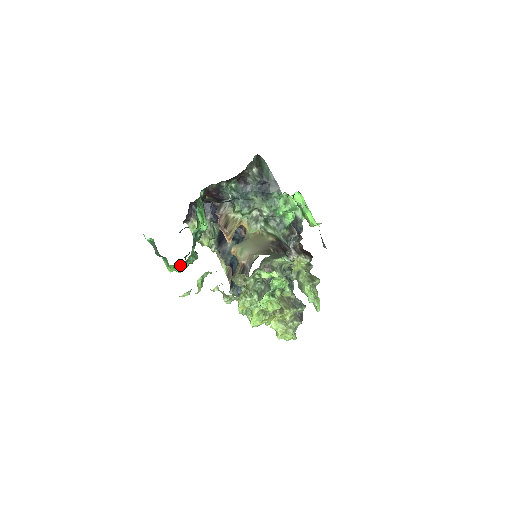
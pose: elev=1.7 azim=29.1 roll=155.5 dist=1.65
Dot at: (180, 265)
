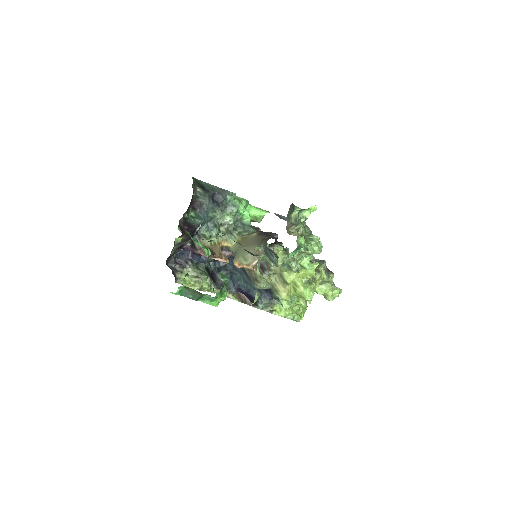
Dot at: (223, 288)
